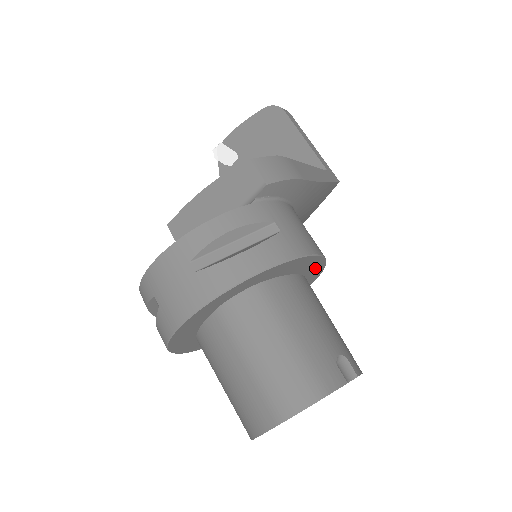
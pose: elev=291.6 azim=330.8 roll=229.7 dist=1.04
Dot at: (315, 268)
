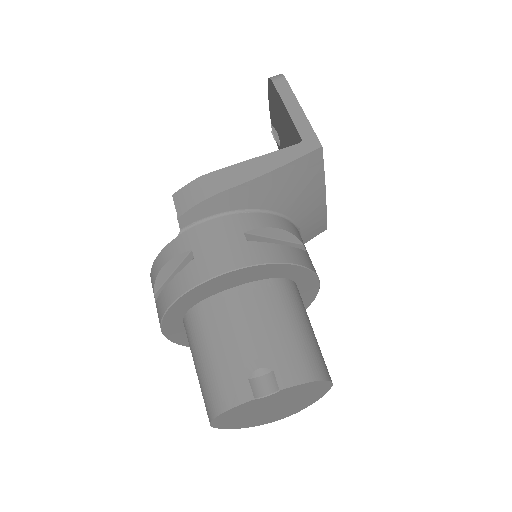
Dot at: (269, 271)
